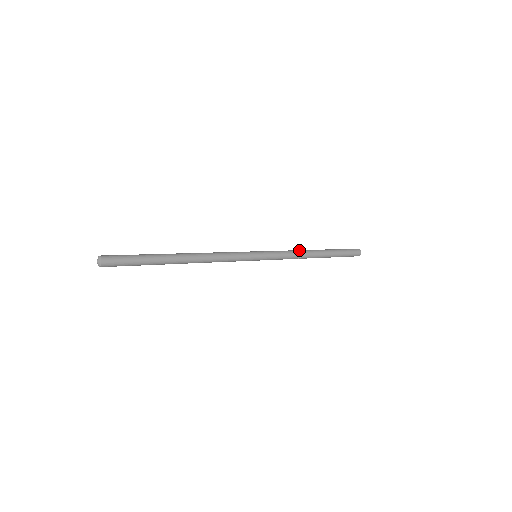
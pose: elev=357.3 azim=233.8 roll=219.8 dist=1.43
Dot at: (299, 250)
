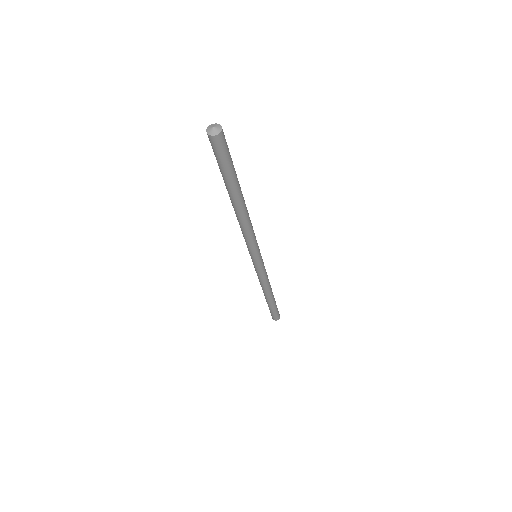
Dot at: occluded
